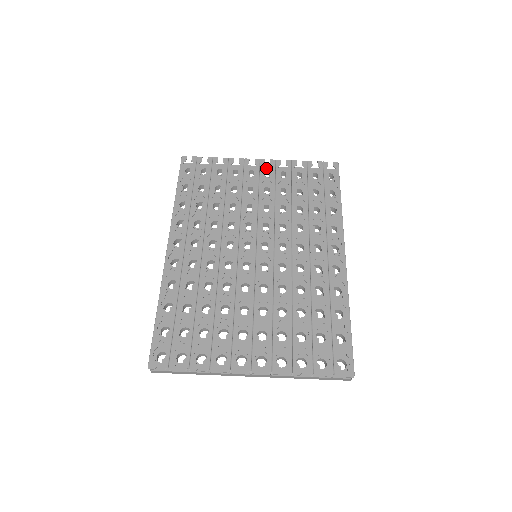
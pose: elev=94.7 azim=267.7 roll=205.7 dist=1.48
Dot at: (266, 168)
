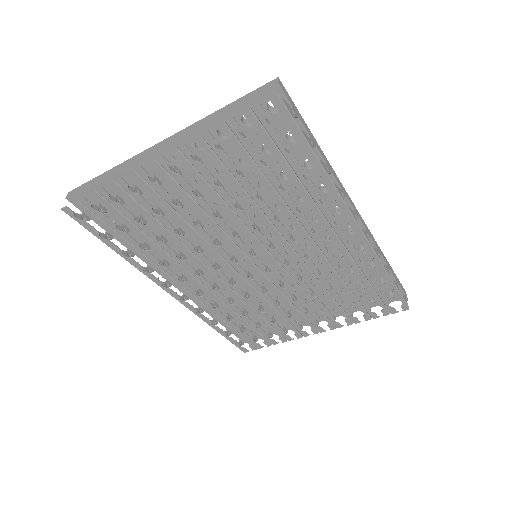
Dot at: (170, 147)
